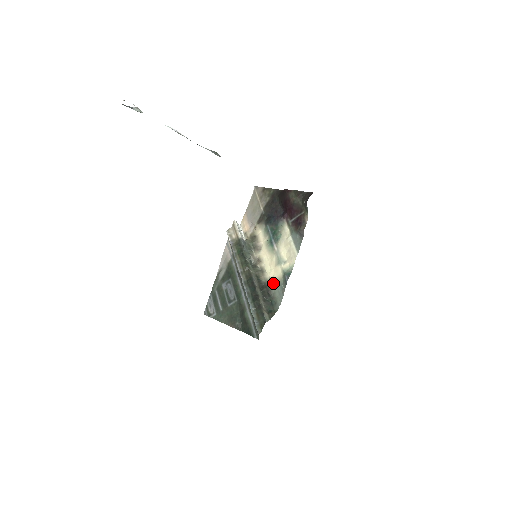
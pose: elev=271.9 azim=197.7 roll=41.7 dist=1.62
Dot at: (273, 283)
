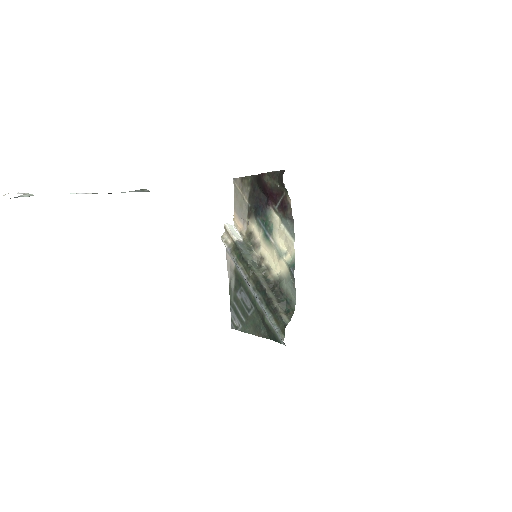
Dot at: (282, 279)
